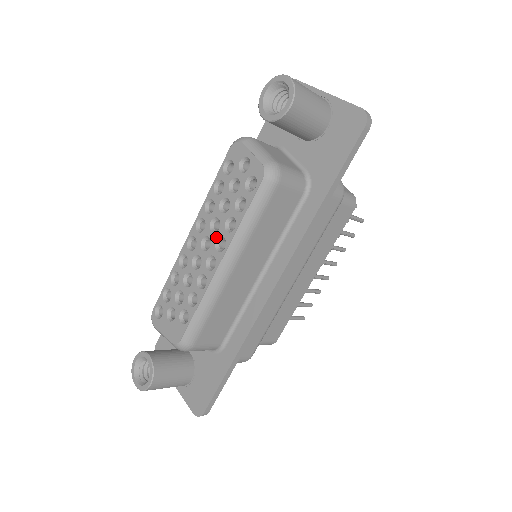
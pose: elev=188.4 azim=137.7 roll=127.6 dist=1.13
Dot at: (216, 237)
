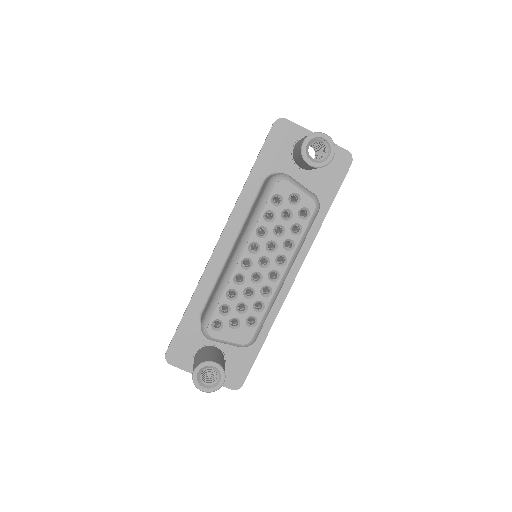
Dot at: (275, 256)
